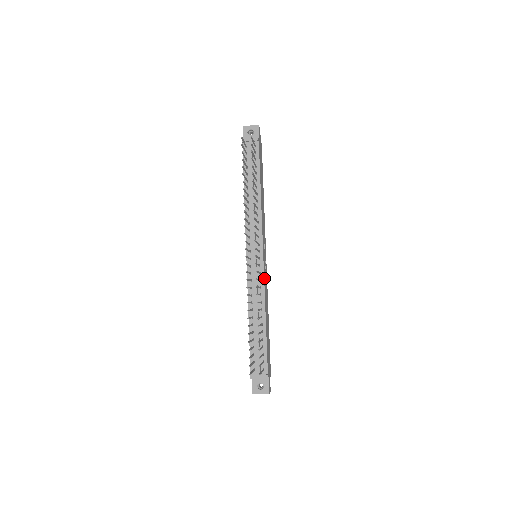
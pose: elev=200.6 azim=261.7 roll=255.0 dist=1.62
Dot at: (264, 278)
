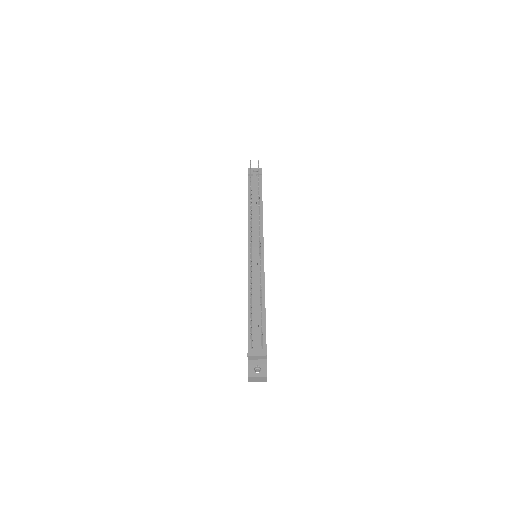
Dot at: occluded
